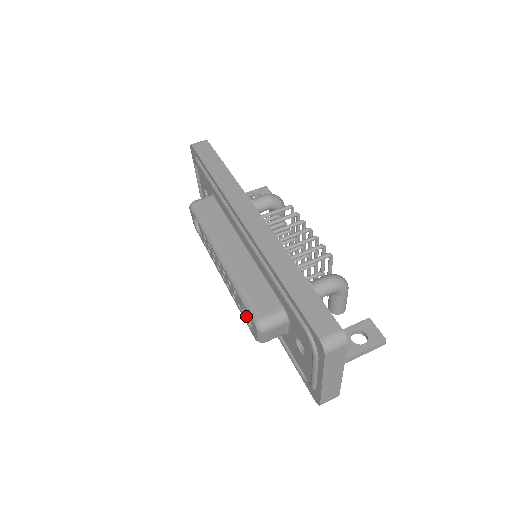
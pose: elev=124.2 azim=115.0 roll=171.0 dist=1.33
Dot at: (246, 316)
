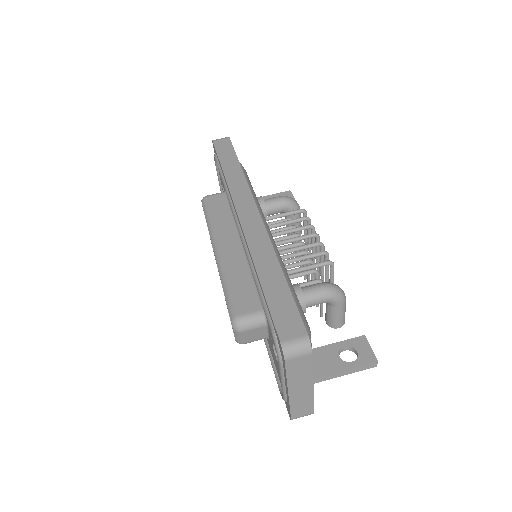
Dot at: occluded
